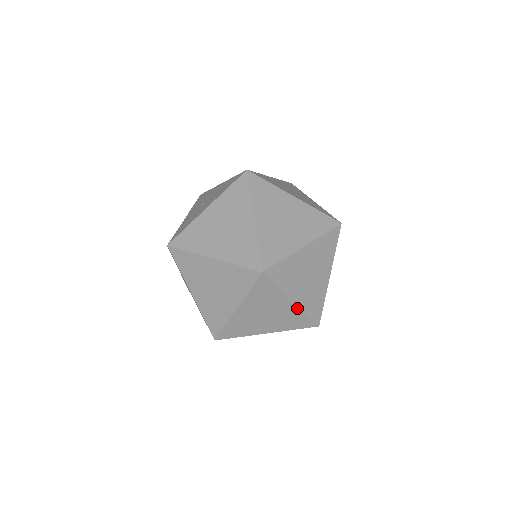
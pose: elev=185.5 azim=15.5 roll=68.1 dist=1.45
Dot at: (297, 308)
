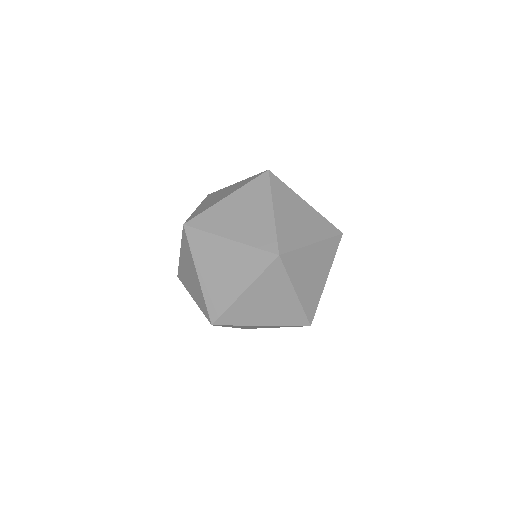
Dot at: occluded
